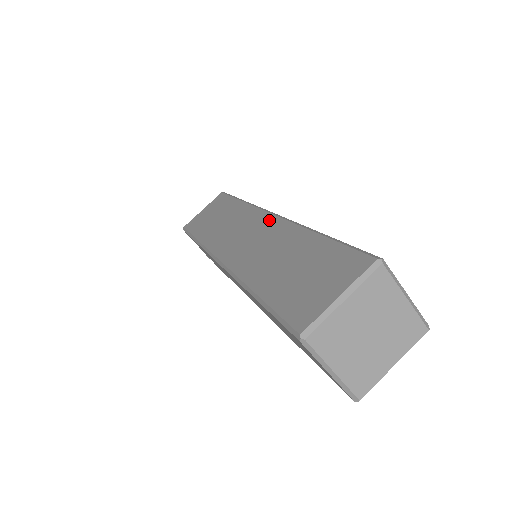
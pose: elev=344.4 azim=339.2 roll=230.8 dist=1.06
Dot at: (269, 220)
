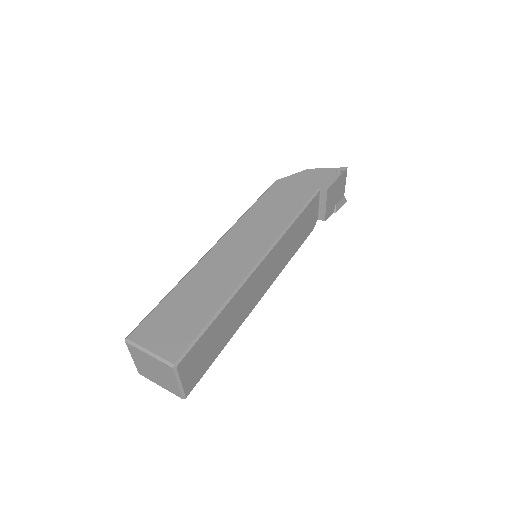
Dot at: occluded
